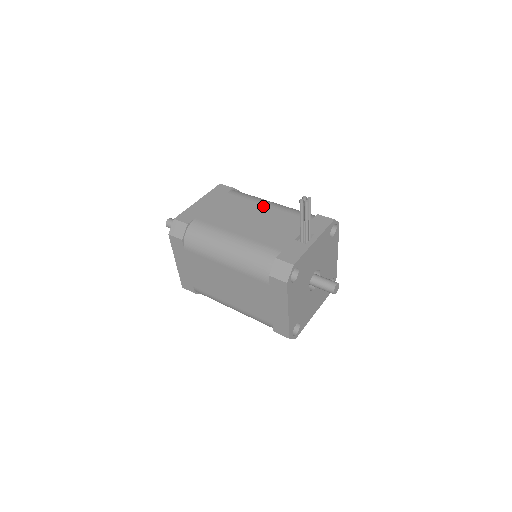
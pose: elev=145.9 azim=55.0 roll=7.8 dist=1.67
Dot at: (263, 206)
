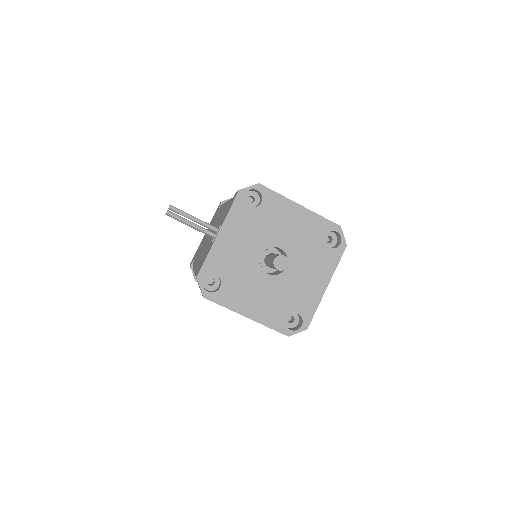
Dot at: occluded
